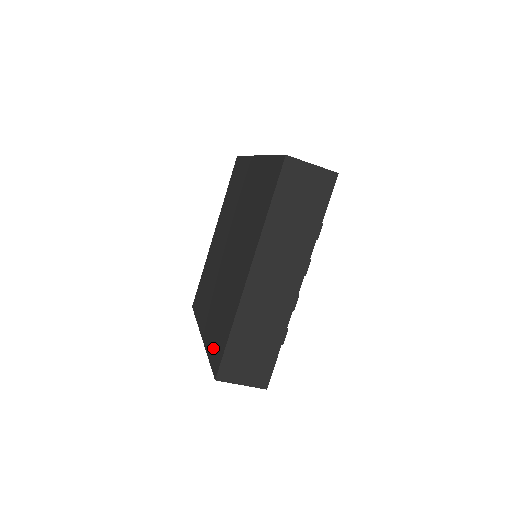
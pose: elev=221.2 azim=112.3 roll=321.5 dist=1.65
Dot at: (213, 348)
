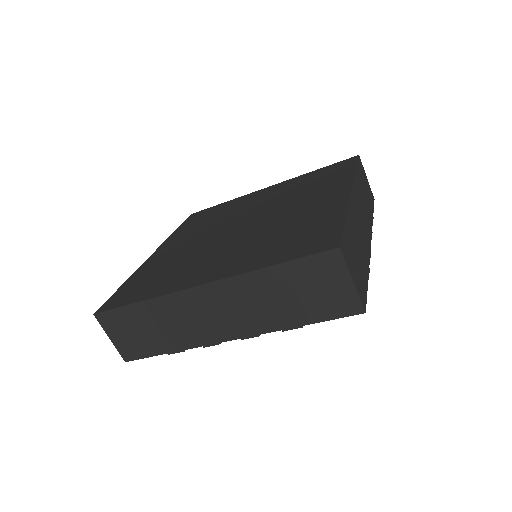
Dot at: (288, 251)
